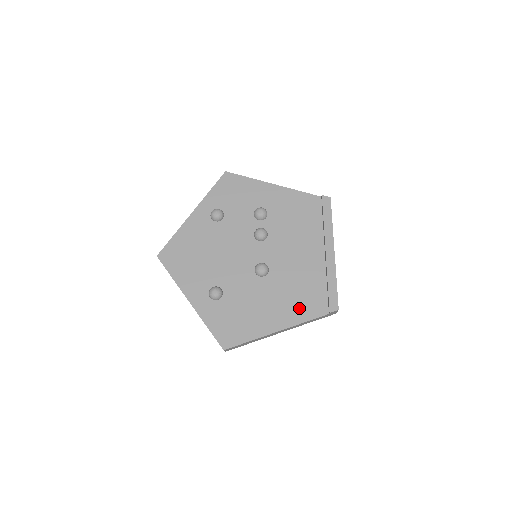
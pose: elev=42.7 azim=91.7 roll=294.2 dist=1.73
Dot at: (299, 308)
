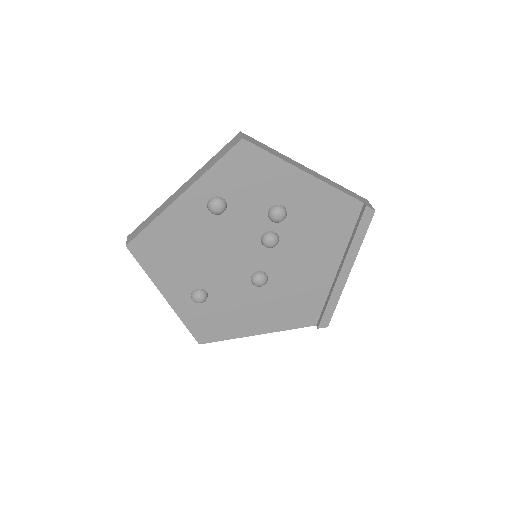
Dot at: (288, 318)
